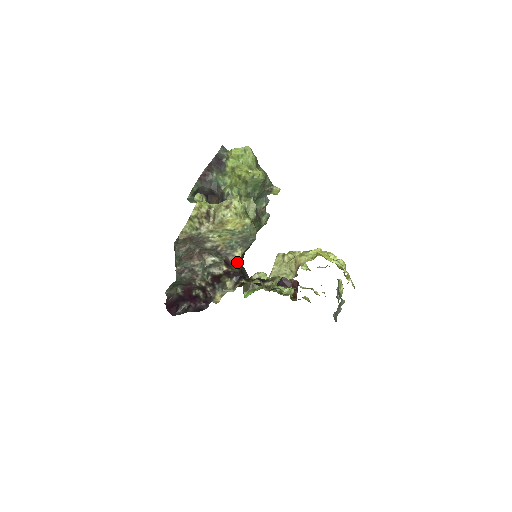
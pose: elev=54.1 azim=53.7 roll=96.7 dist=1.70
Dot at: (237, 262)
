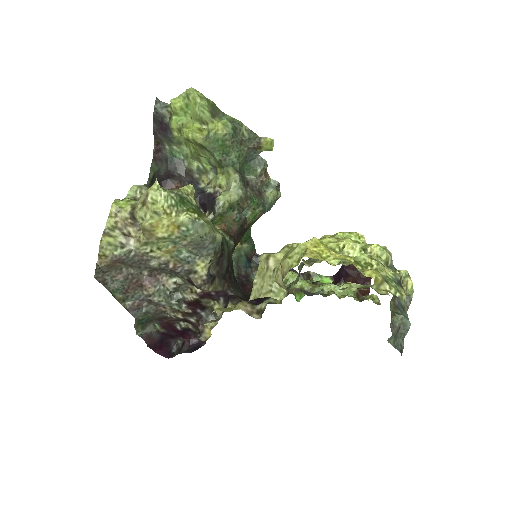
Dot at: (203, 281)
